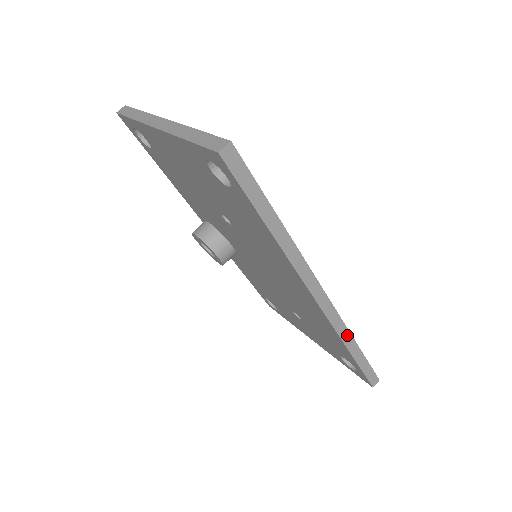
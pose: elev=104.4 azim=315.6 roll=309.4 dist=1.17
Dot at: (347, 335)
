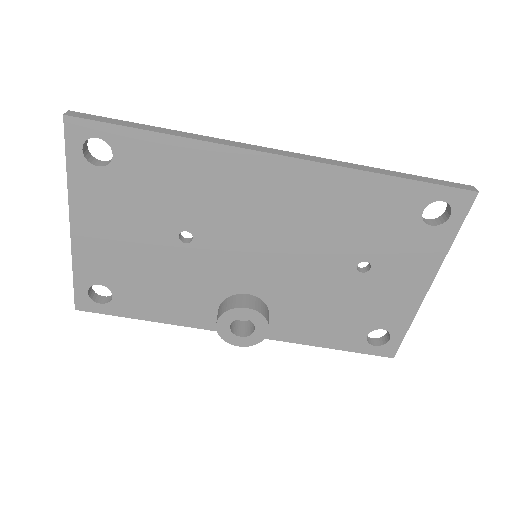
Dot at: (356, 166)
